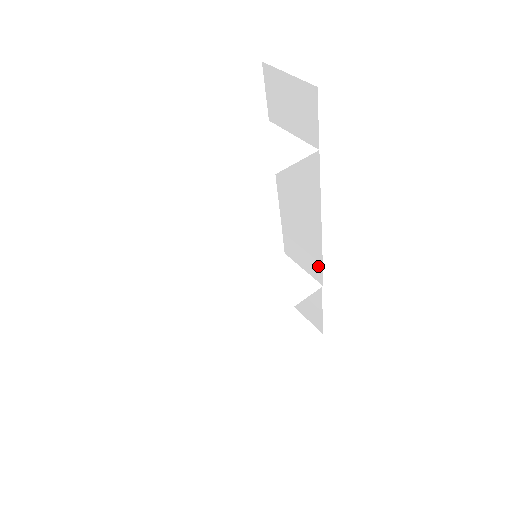
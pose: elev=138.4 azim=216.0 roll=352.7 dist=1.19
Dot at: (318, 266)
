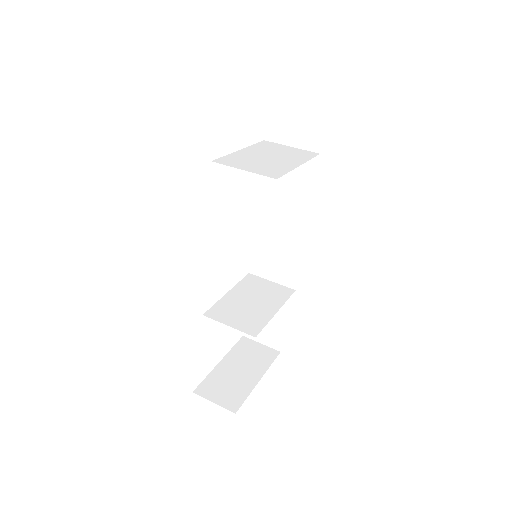
Dot at: (294, 270)
